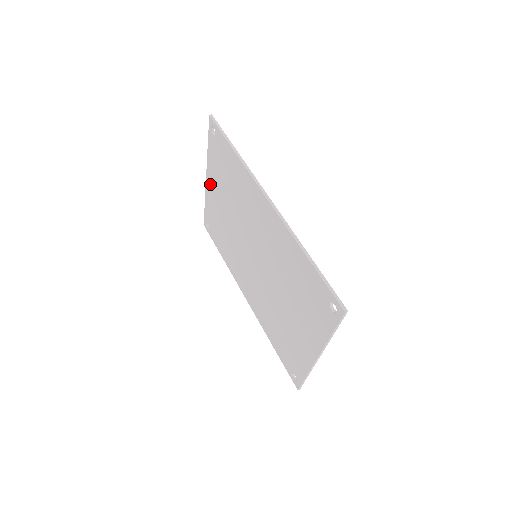
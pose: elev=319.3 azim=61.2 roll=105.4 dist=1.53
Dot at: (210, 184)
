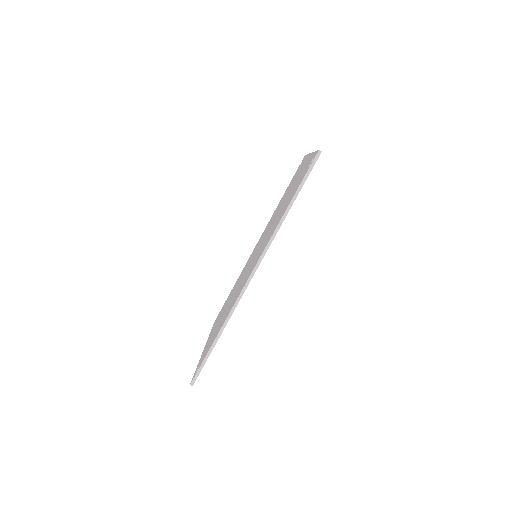
Dot at: occluded
